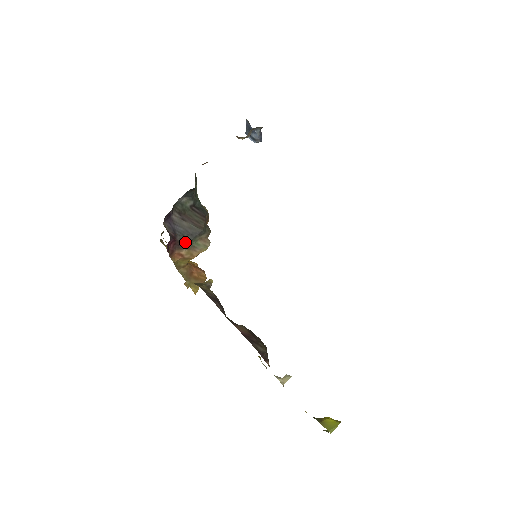
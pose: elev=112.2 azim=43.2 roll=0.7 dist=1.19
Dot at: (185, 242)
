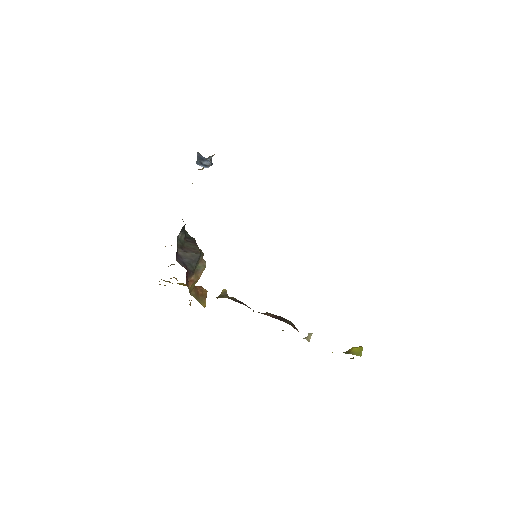
Dot at: (192, 269)
